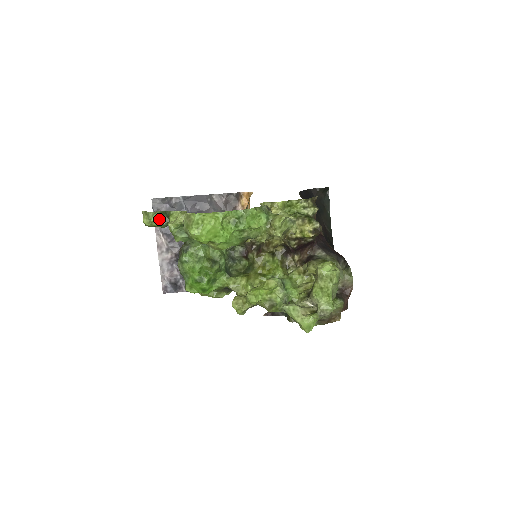
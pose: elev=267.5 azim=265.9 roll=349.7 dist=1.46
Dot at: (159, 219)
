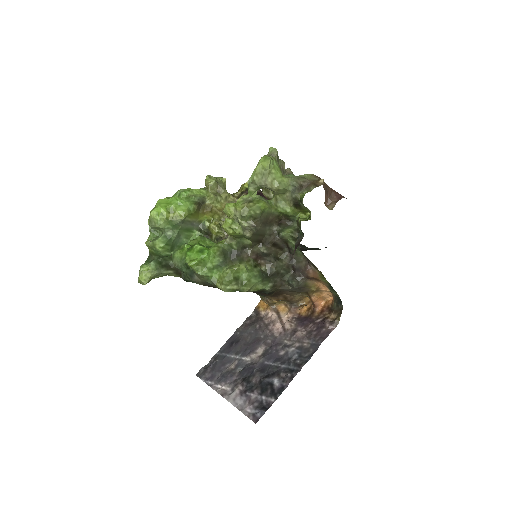
Dot at: (147, 265)
